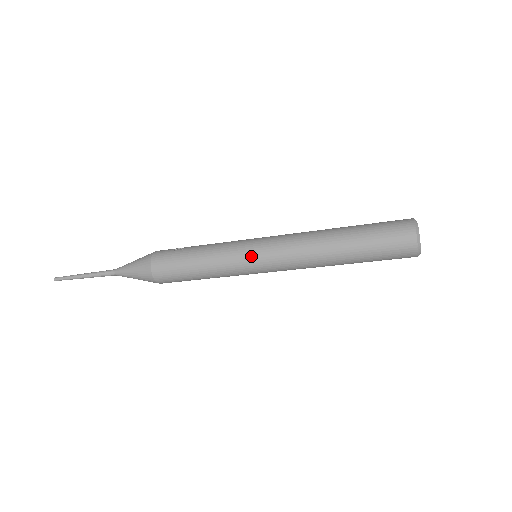
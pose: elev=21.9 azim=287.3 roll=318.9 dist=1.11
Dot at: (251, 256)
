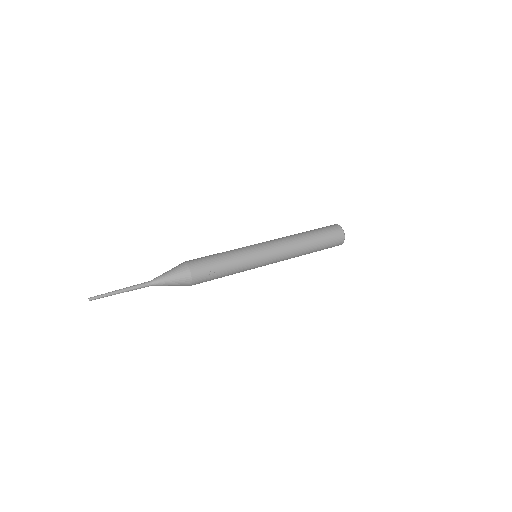
Dot at: occluded
